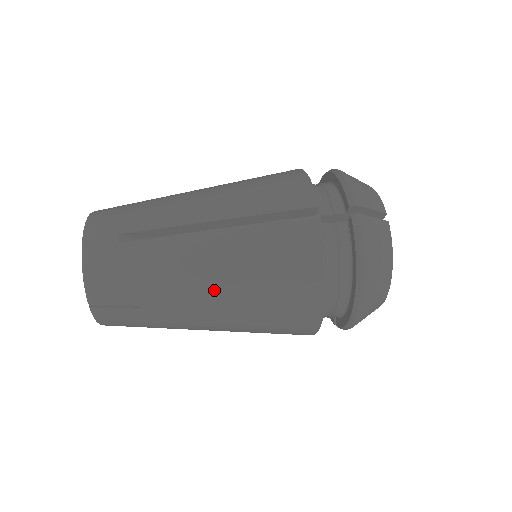
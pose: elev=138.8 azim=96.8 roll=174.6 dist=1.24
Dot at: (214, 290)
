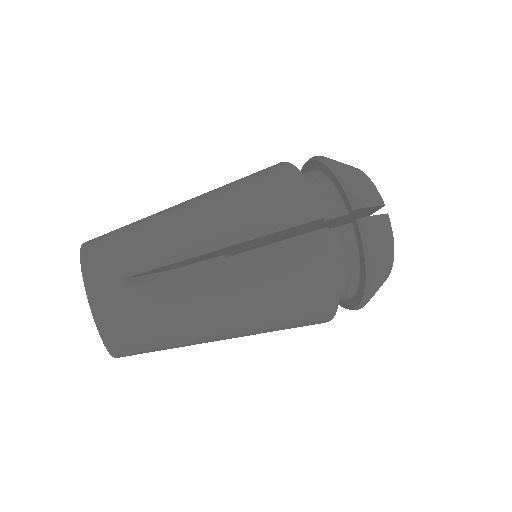
Dot at: (233, 315)
